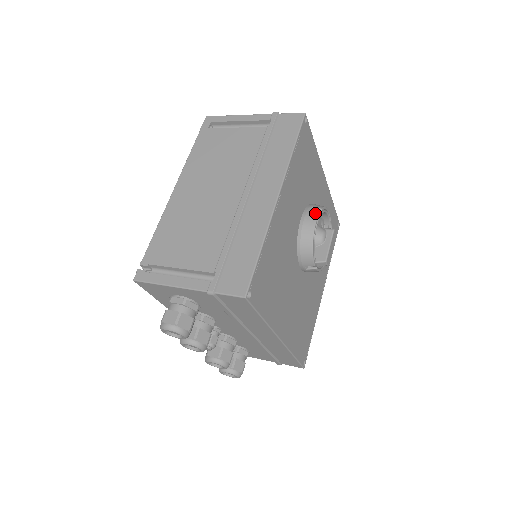
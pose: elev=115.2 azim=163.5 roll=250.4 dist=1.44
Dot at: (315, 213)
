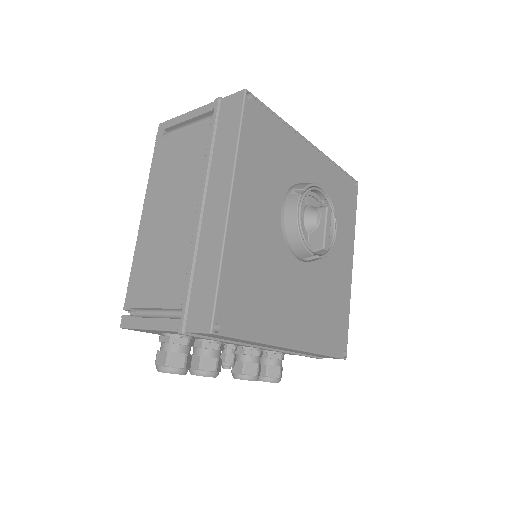
Dot at: (295, 197)
